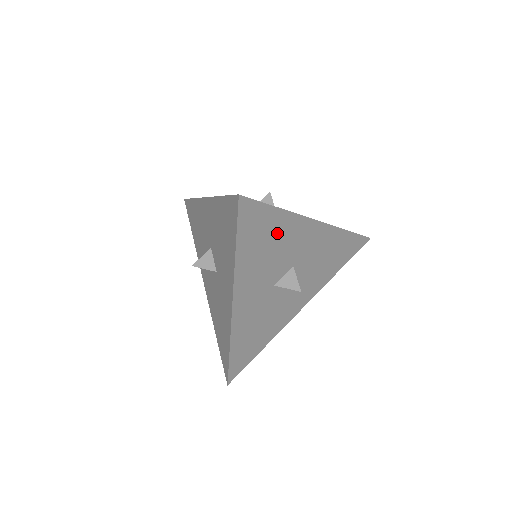
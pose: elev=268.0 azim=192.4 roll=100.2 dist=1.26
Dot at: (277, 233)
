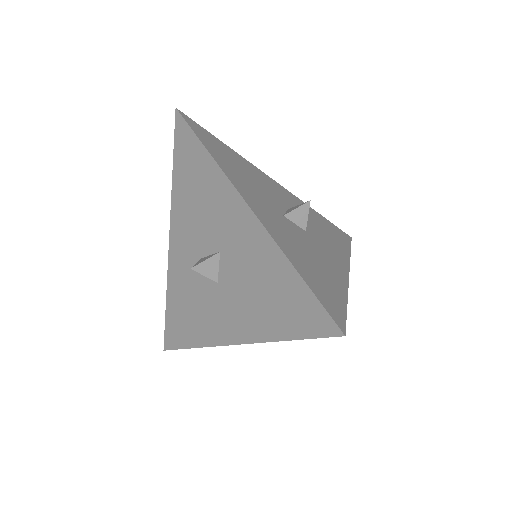
Dot at: occluded
